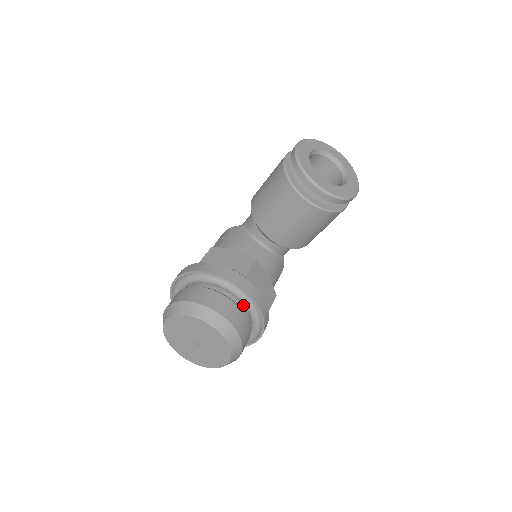
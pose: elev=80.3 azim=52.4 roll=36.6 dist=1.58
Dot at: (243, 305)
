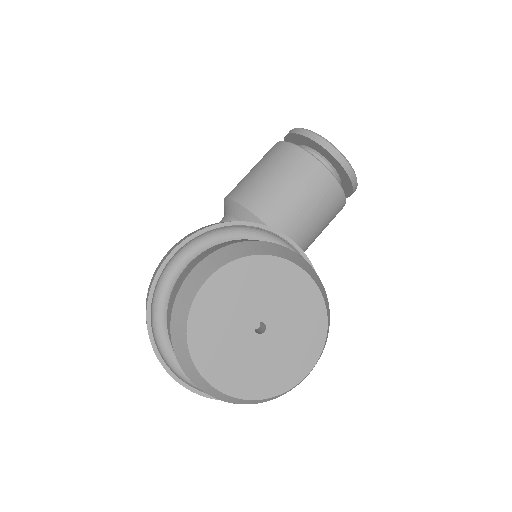
Dot at: occluded
